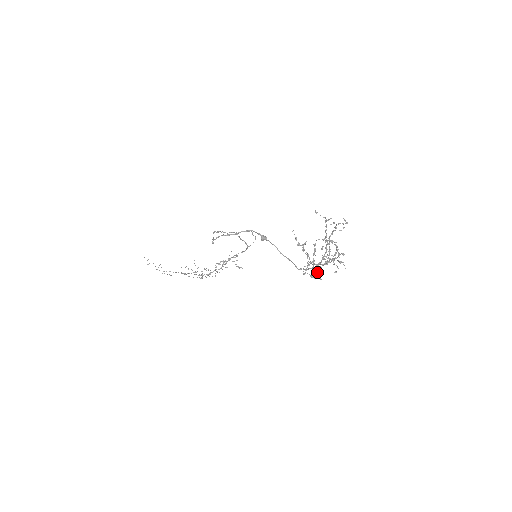
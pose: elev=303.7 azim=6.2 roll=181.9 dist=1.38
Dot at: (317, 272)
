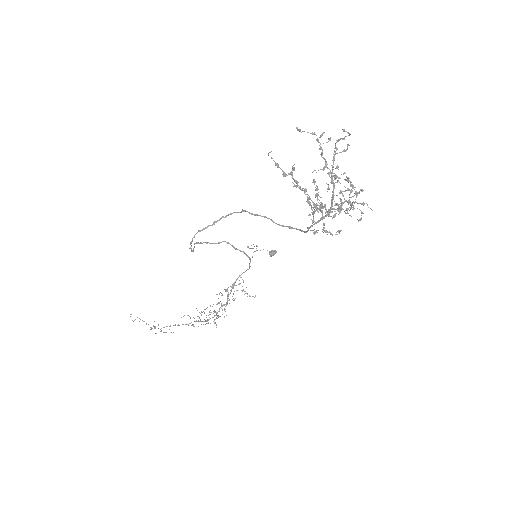
Dot at: (328, 215)
